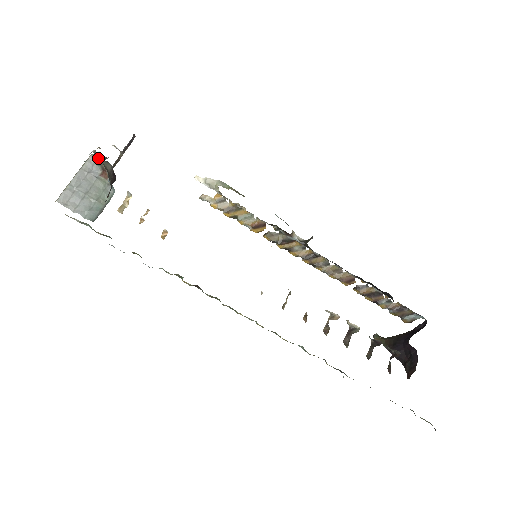
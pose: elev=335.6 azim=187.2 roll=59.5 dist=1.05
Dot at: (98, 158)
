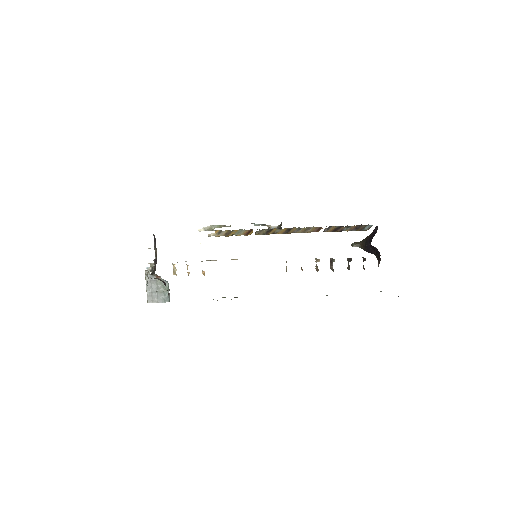
Dot at: (151, 278)
